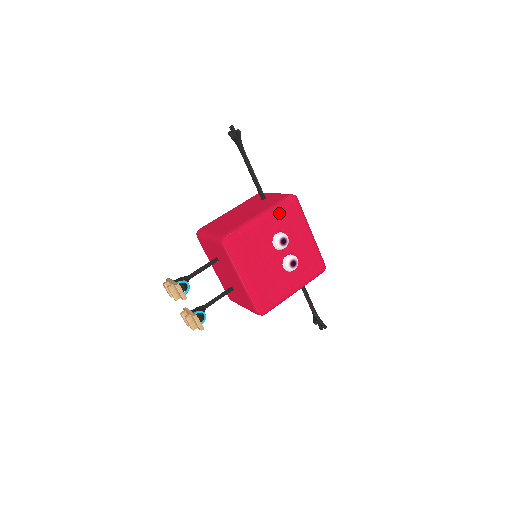
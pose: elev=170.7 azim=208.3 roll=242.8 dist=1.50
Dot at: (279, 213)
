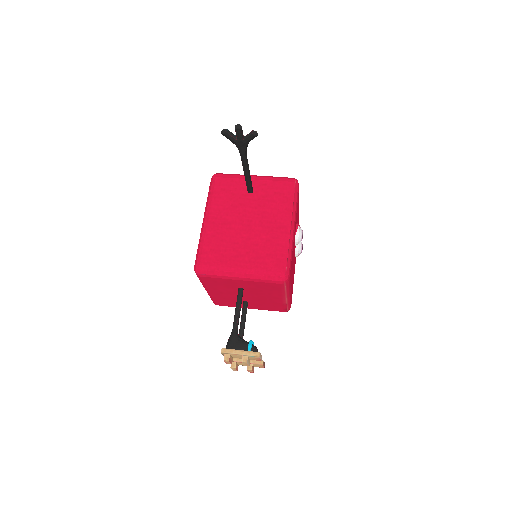
Dot at: occluded
